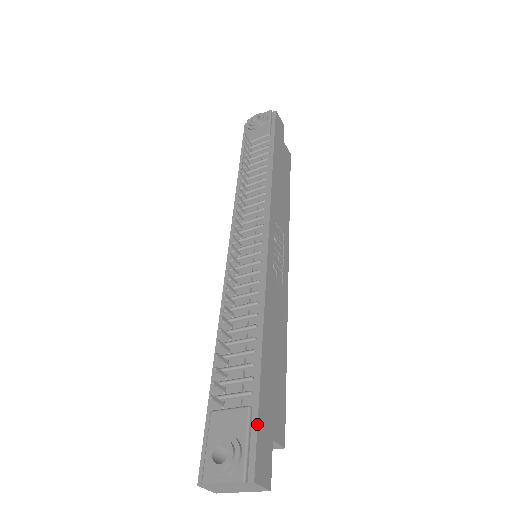
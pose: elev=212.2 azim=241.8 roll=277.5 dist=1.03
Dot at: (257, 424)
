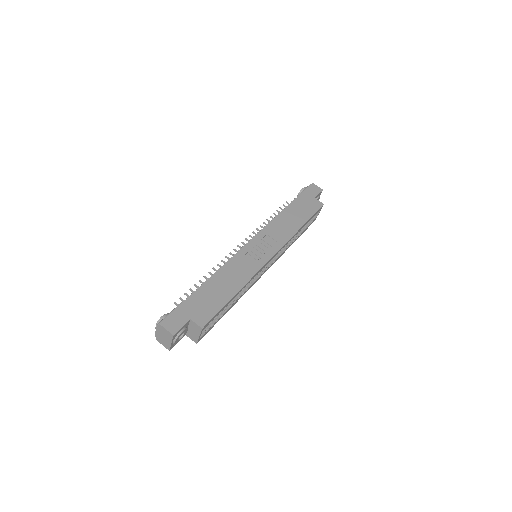
Dot at: (178, 306)
